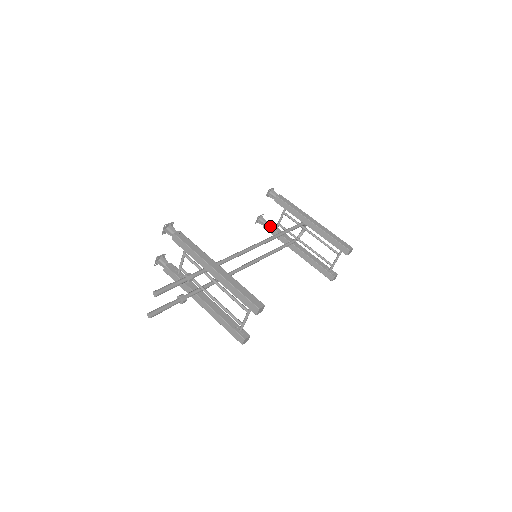
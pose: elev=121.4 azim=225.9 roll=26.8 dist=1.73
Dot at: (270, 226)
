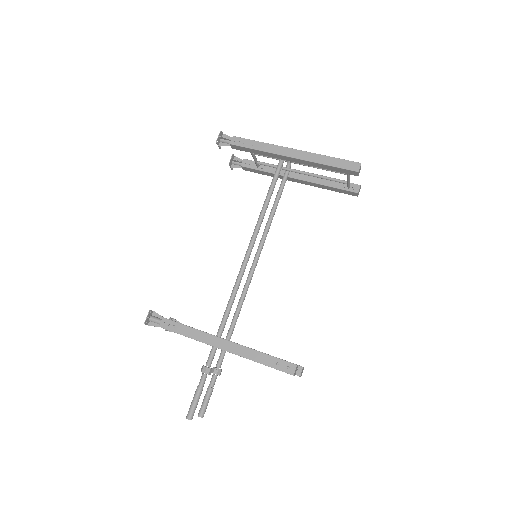
Dot at: (249, 168)
